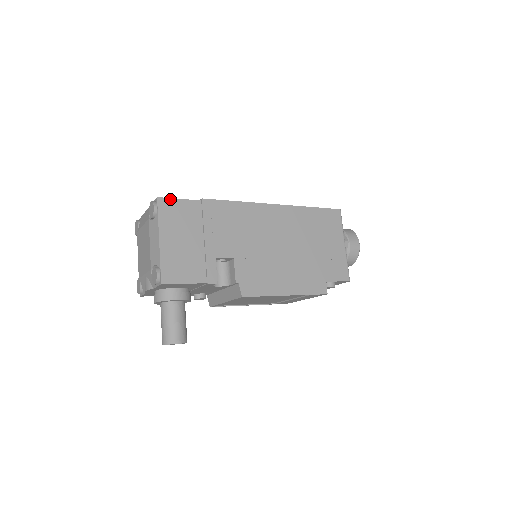
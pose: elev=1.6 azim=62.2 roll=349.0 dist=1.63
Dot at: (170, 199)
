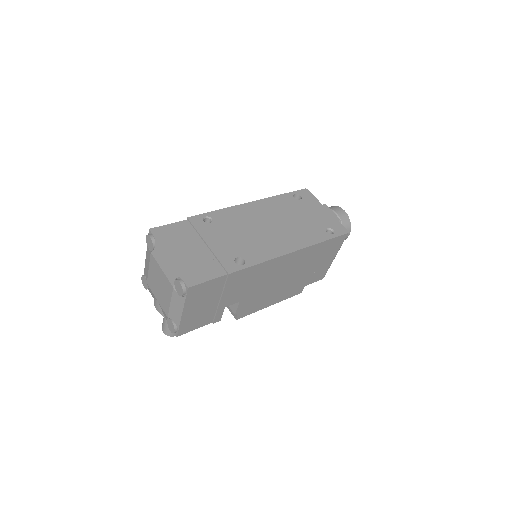
Dot at: (200, 284)
